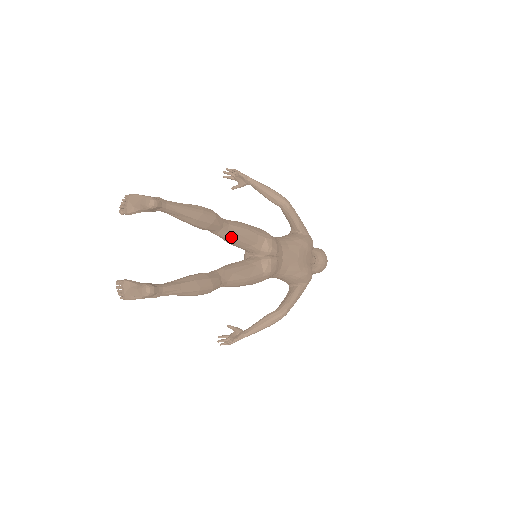
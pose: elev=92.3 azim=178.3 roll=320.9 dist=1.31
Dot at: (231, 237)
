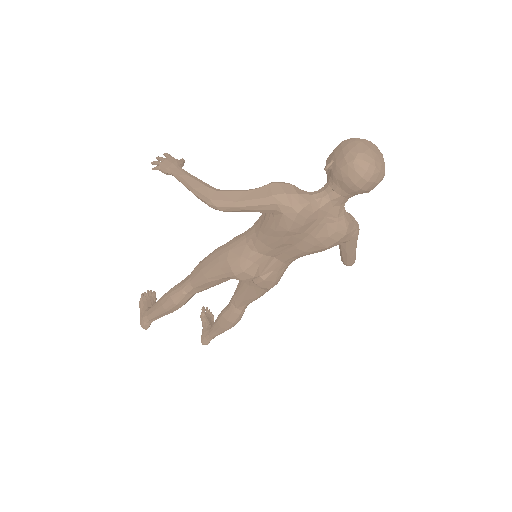
Dot at: (208, 288)
